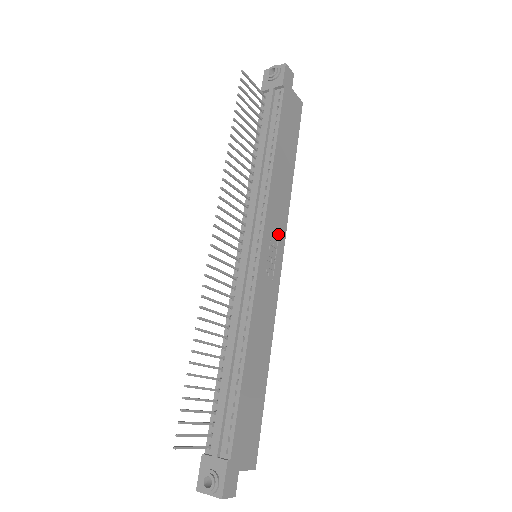
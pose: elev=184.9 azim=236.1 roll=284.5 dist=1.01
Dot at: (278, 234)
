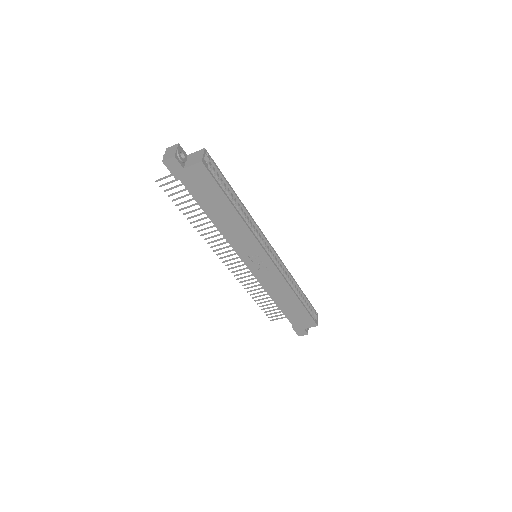
Dot at: (254, 251)
